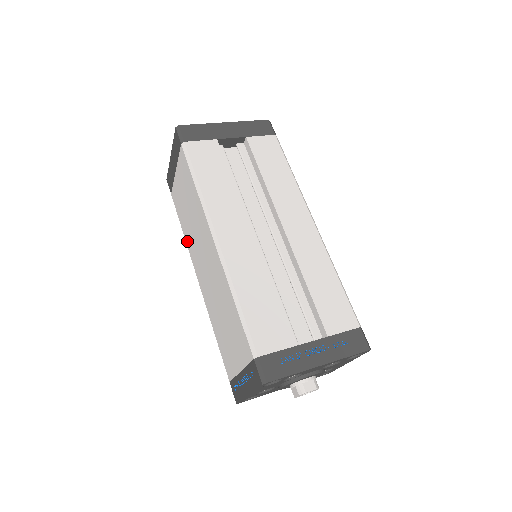
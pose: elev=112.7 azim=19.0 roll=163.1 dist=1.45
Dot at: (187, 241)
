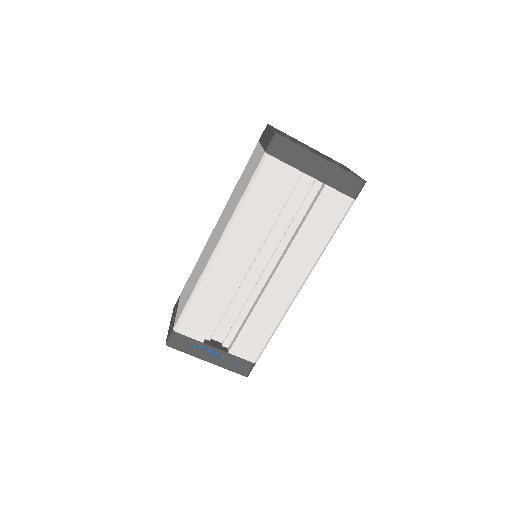
Dot at: (233, 192)
